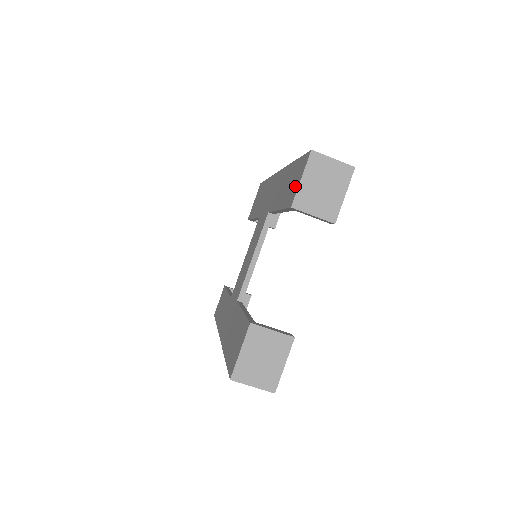
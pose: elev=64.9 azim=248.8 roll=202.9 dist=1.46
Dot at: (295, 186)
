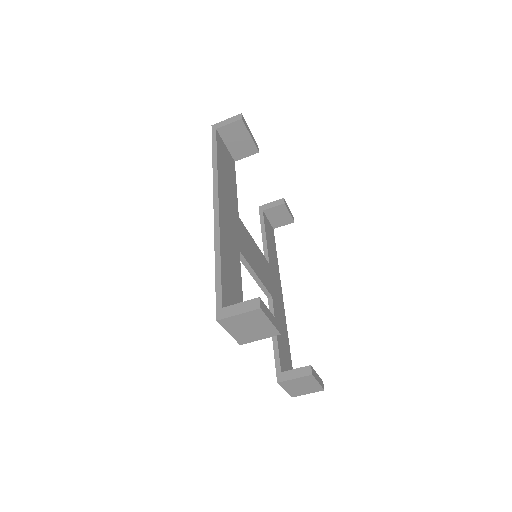
Dot at: occluded
